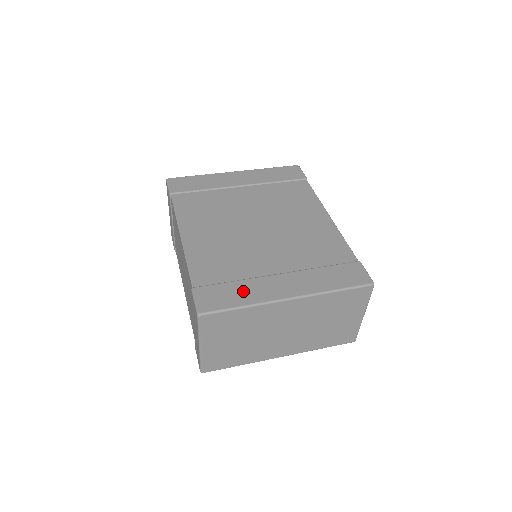
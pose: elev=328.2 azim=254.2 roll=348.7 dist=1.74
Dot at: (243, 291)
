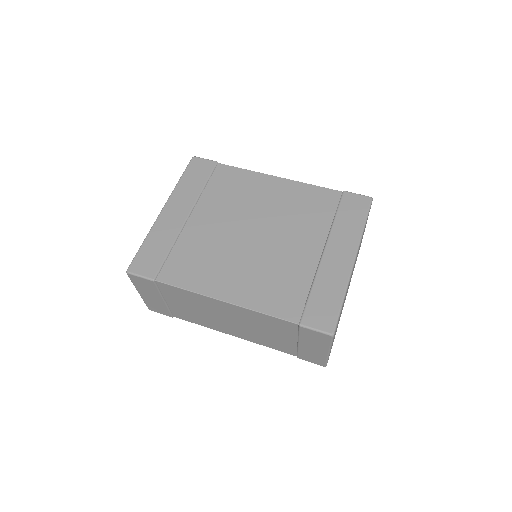
Dot at: (327, 289)
